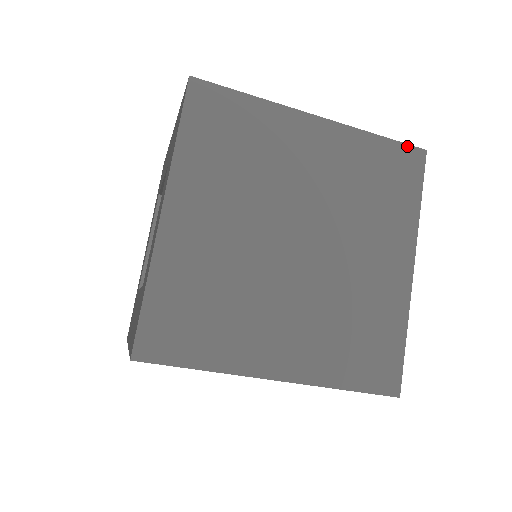
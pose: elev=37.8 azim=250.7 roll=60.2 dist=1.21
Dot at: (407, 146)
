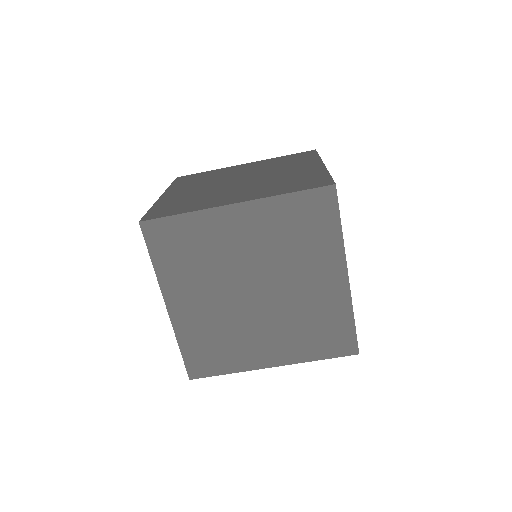
Dot at: (302, 152)
